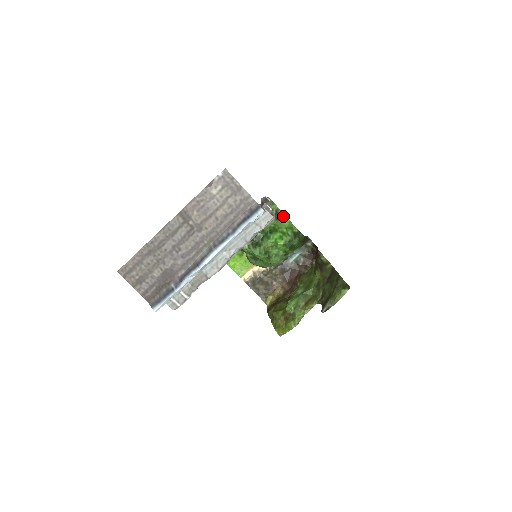
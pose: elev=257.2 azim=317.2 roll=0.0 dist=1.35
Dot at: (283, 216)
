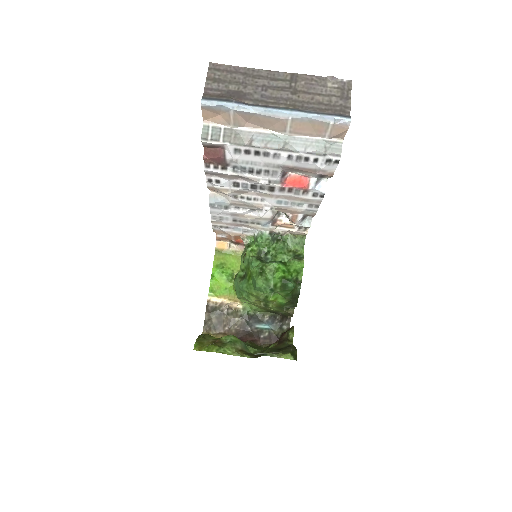
Dot at: (302, 259)
